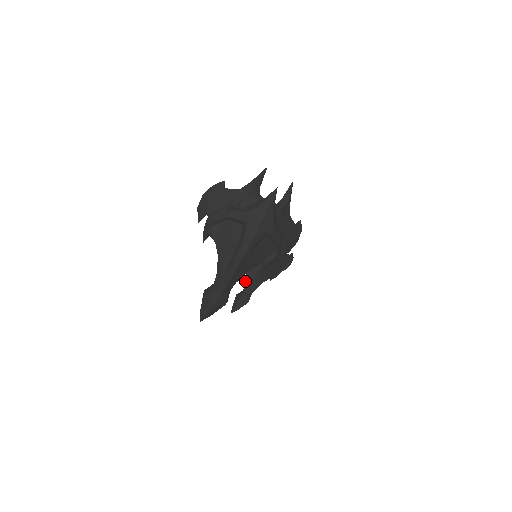
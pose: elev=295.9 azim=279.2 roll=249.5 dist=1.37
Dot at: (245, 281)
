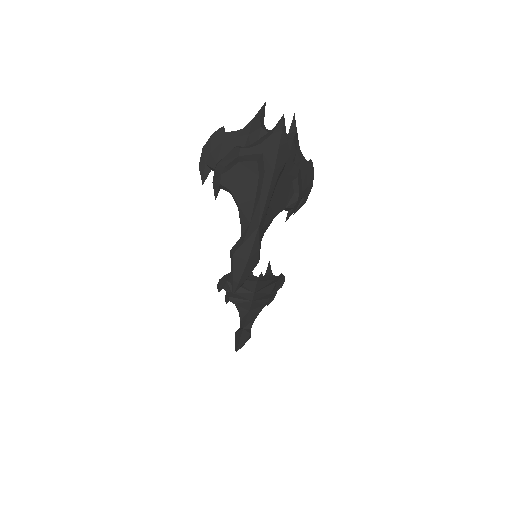
Dot at: (240, 317)
